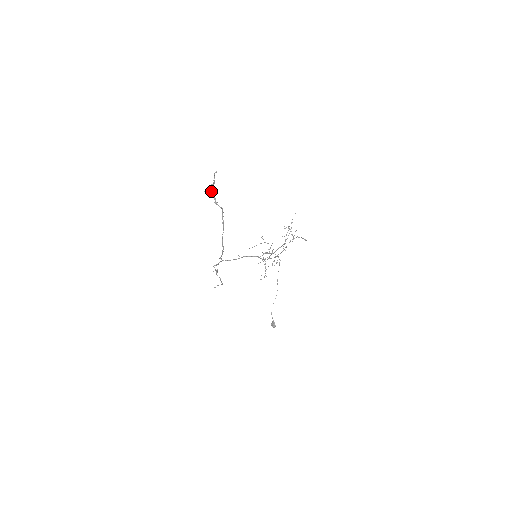
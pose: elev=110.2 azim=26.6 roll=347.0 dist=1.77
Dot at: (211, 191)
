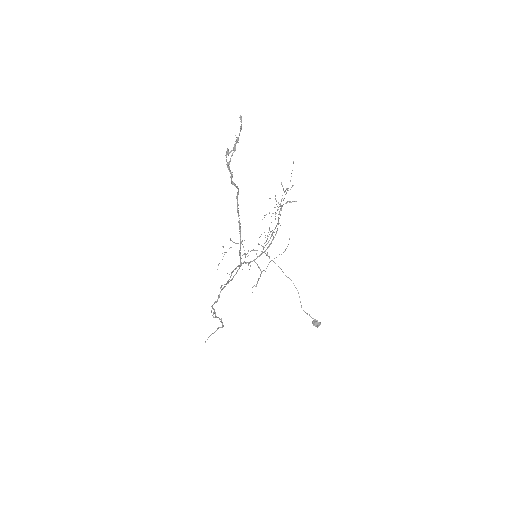
Dot at: occluded
